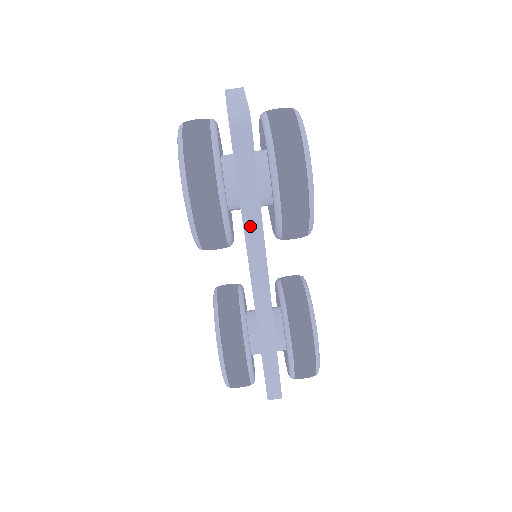
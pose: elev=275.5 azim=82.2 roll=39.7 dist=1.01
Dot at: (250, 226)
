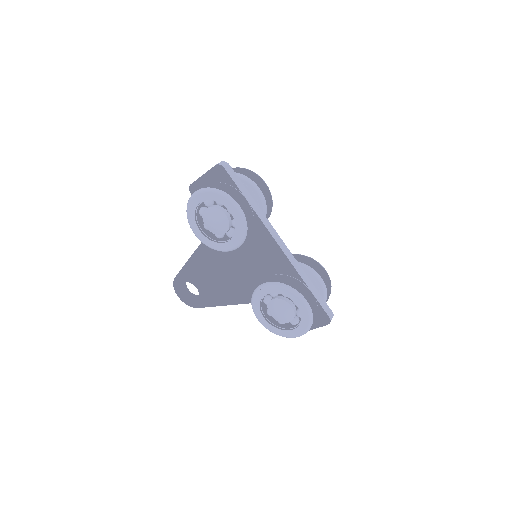
Dot at: (255, 208)
